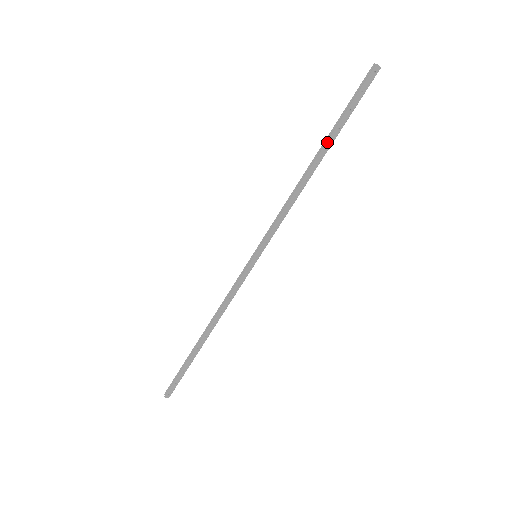
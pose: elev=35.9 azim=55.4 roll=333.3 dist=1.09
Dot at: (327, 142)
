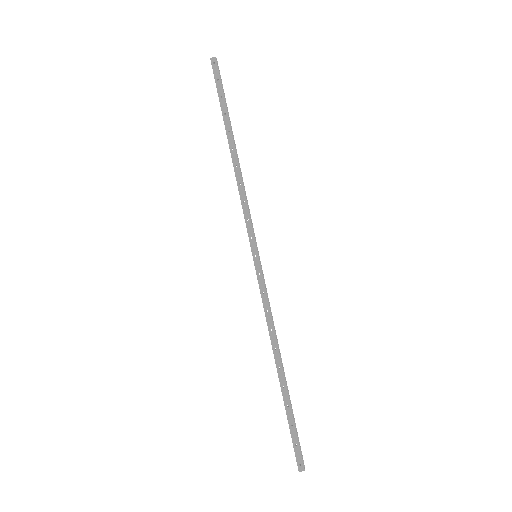
Dot at: (226, 129)
